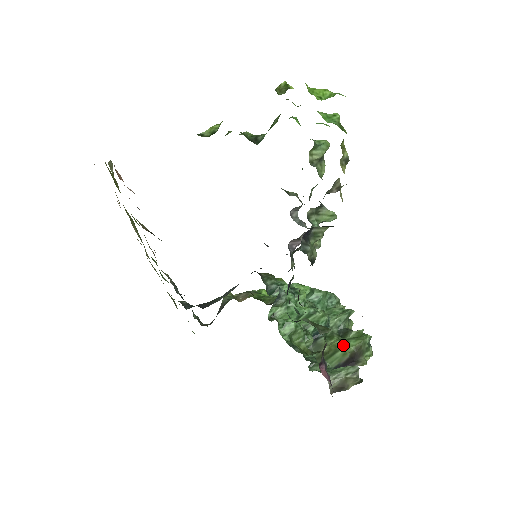
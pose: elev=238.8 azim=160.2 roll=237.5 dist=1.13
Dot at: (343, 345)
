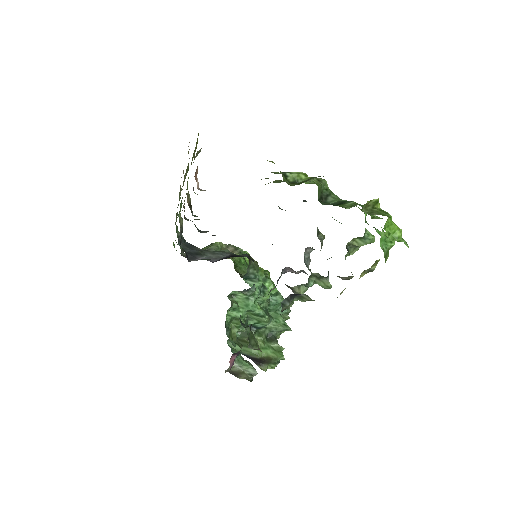
Dot at: (262, 347)
